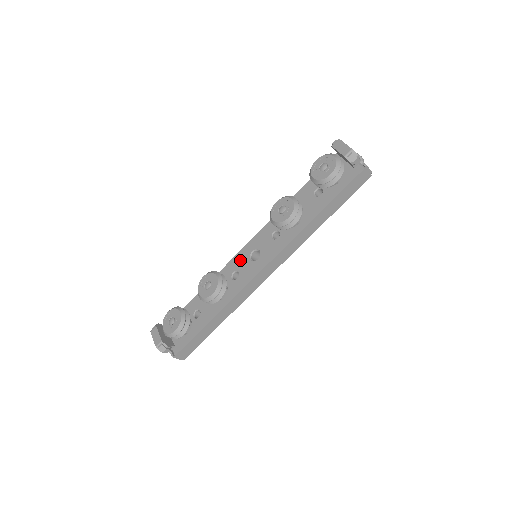
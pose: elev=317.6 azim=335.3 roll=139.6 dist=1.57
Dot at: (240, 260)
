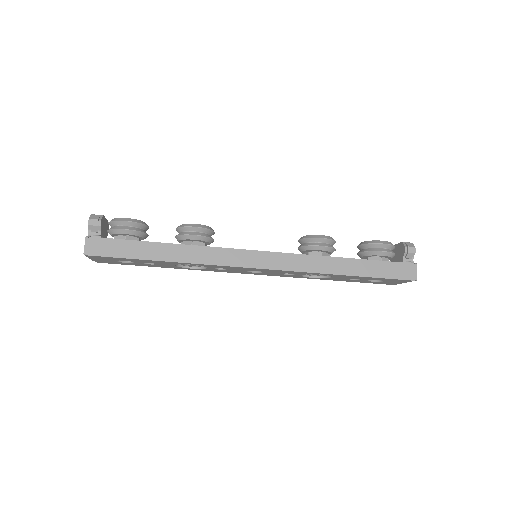
Dot at: occluded
